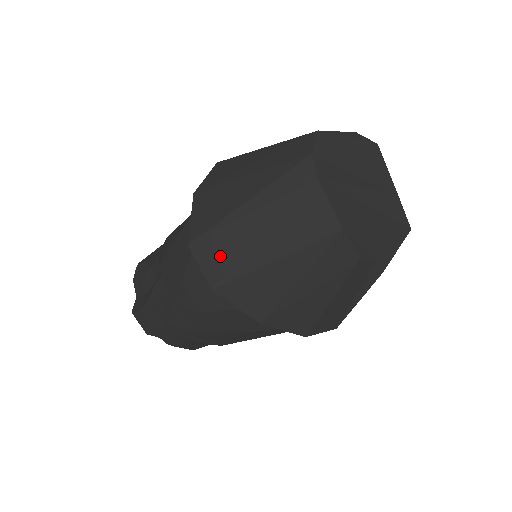
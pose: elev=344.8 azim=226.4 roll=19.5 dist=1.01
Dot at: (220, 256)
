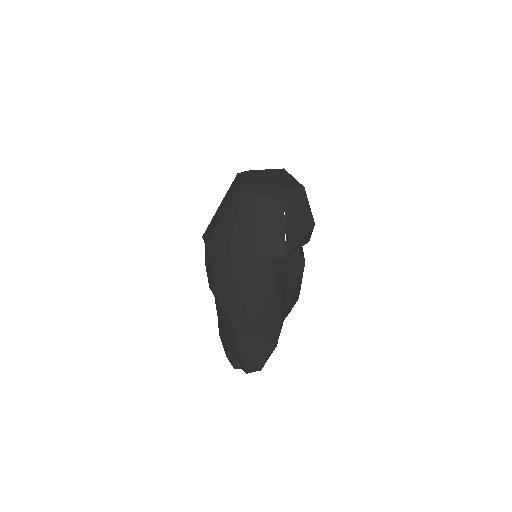
Dot at: (210, 230)
